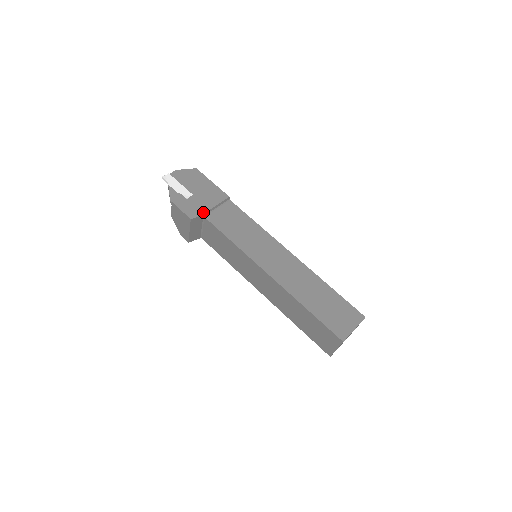
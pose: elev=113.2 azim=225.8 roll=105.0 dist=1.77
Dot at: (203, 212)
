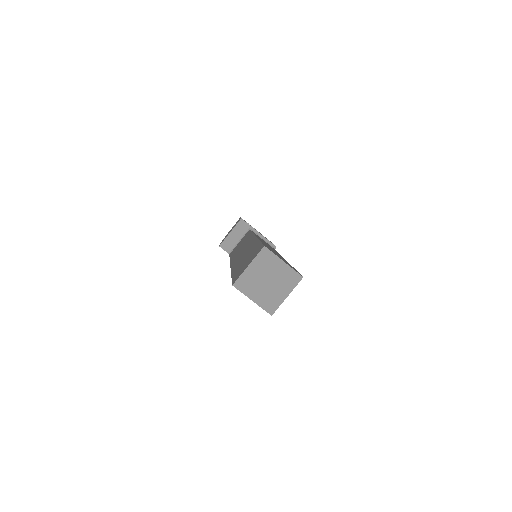
Dot at: (252, 227)
